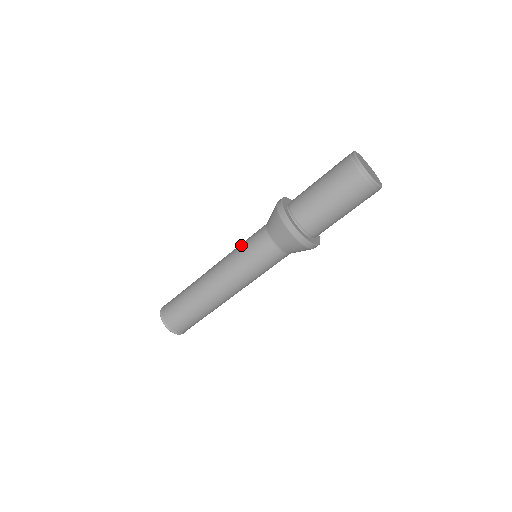
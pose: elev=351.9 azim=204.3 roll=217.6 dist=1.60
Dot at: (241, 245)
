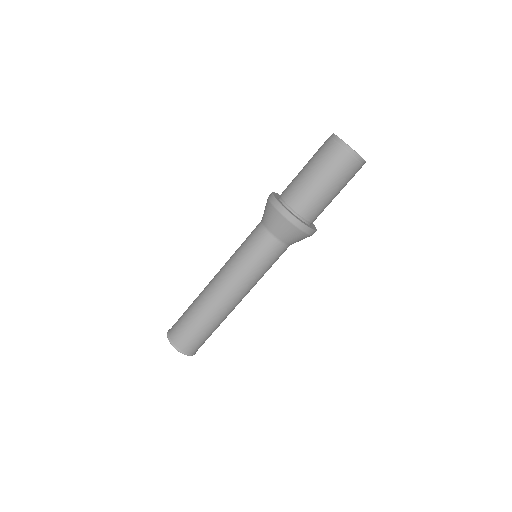
Dot at: (252, 262)
